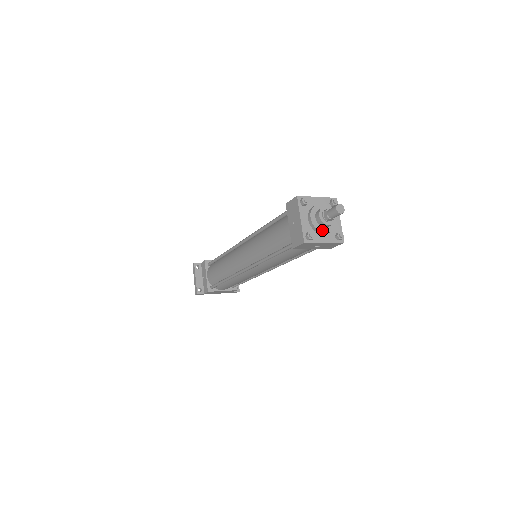
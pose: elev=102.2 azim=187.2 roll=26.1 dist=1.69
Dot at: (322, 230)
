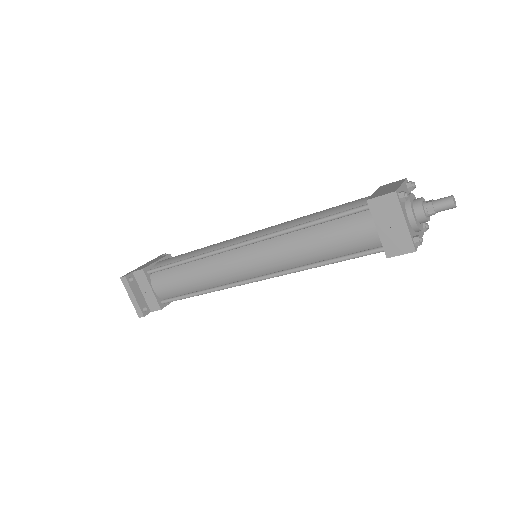
Dot at: (421, 228)
